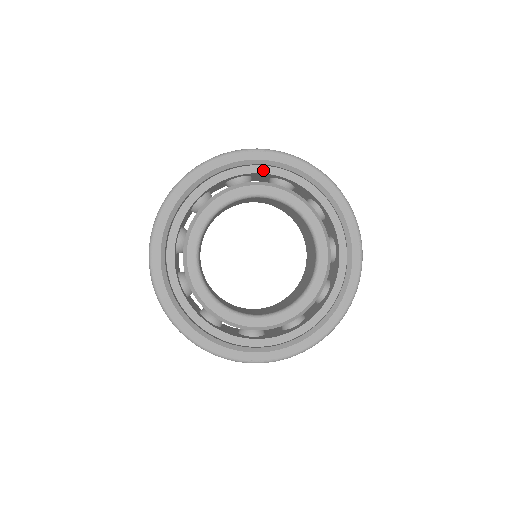
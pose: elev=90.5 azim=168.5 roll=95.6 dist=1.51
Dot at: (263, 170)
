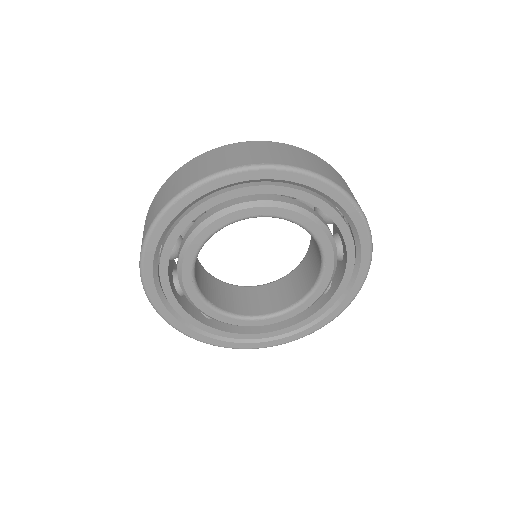
Dot at: (211, 204)
